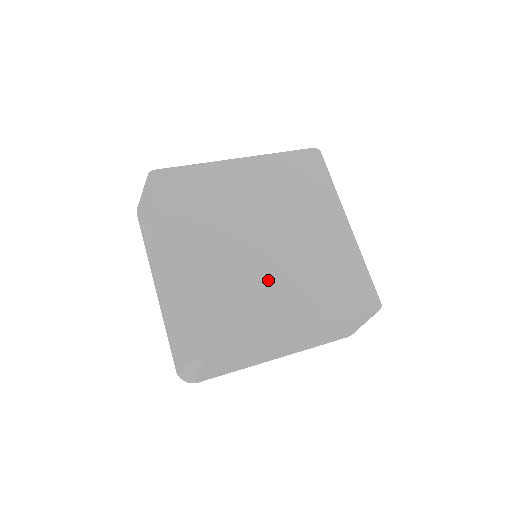
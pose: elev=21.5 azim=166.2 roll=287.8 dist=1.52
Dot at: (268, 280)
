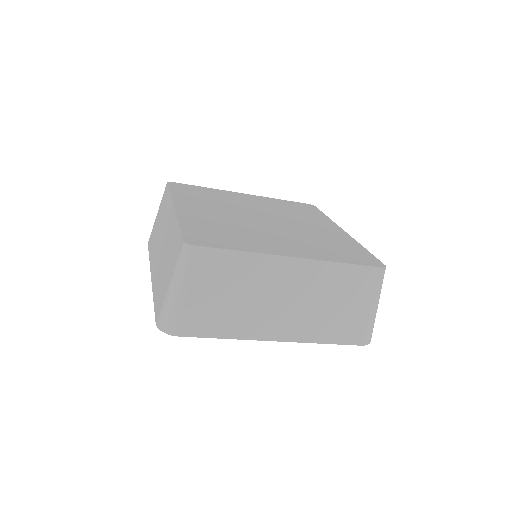
Dot at: (265, 232)
